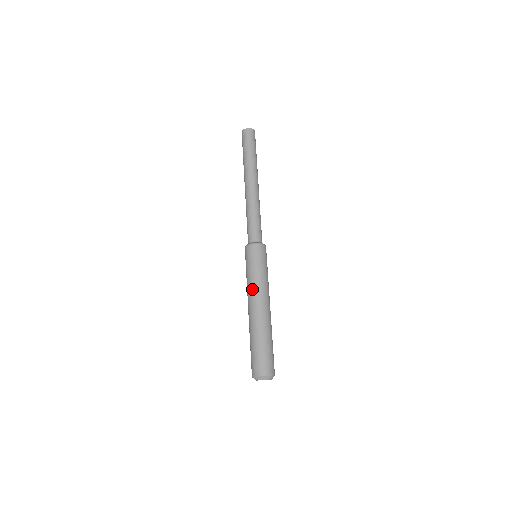
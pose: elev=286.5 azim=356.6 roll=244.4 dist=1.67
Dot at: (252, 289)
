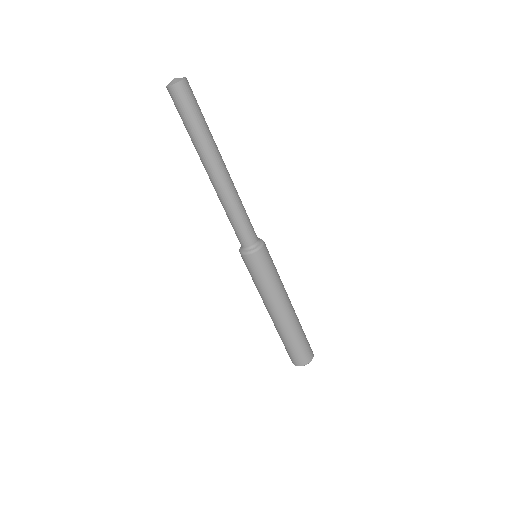
Dot at: (262, 298)
